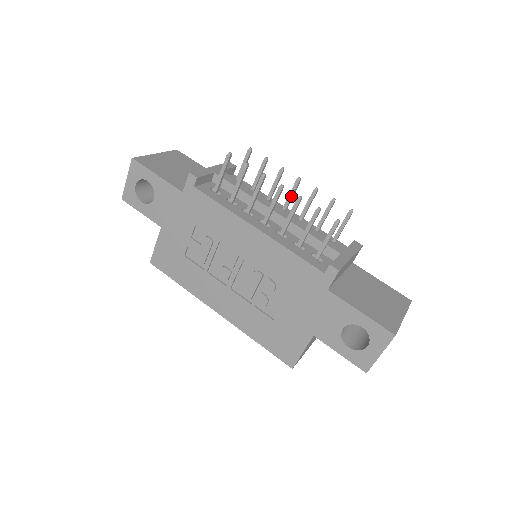
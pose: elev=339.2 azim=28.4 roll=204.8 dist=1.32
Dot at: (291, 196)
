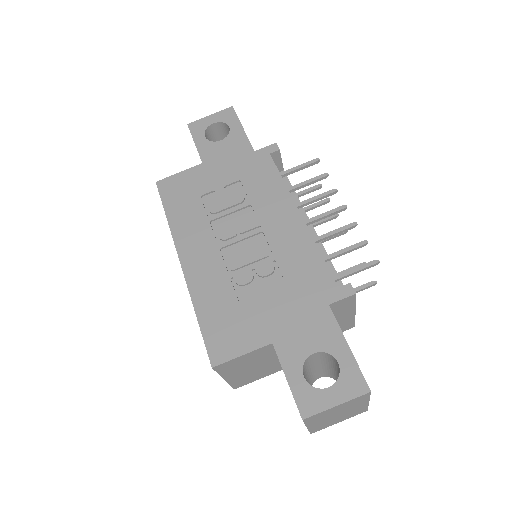
Dot at: (328, 238)
